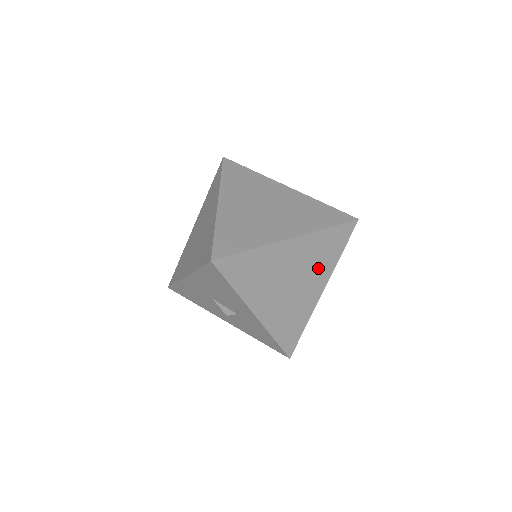
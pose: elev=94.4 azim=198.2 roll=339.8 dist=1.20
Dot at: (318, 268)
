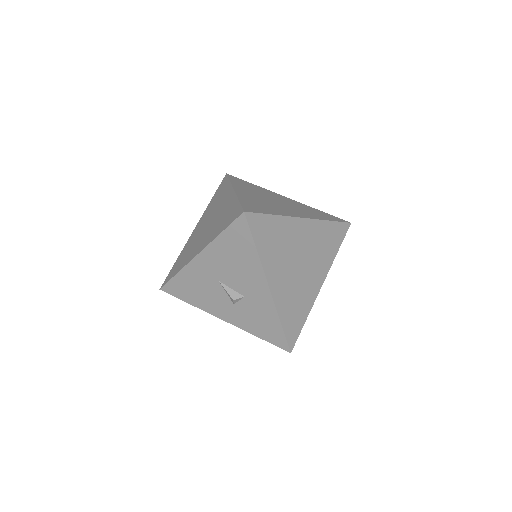
Dot at: (320, 258)
